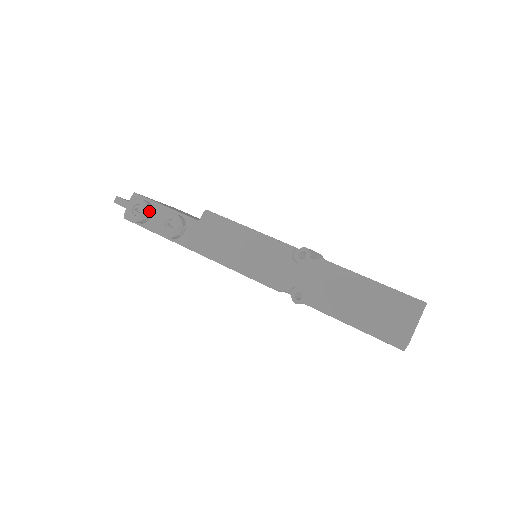
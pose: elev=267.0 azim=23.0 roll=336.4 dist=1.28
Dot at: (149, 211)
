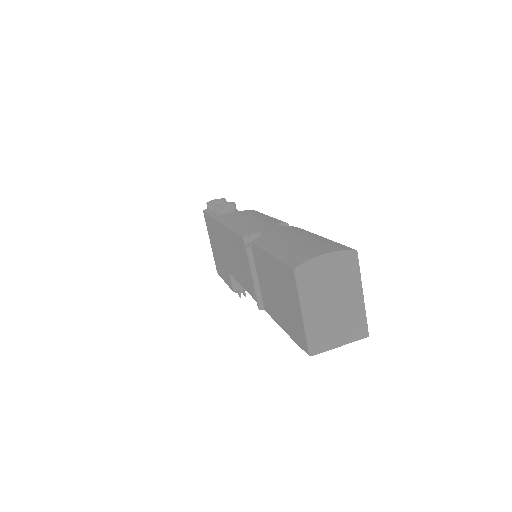
Dot at: occluded
